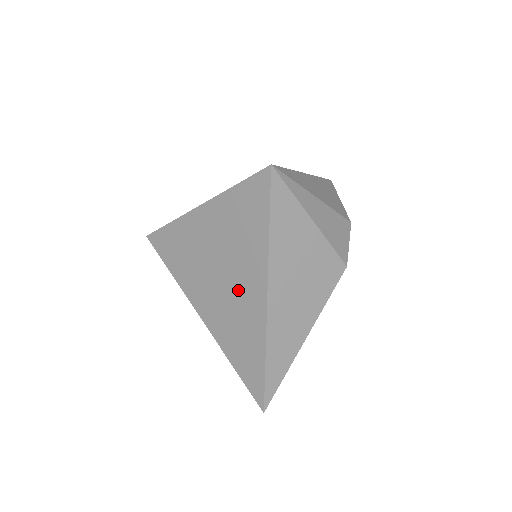
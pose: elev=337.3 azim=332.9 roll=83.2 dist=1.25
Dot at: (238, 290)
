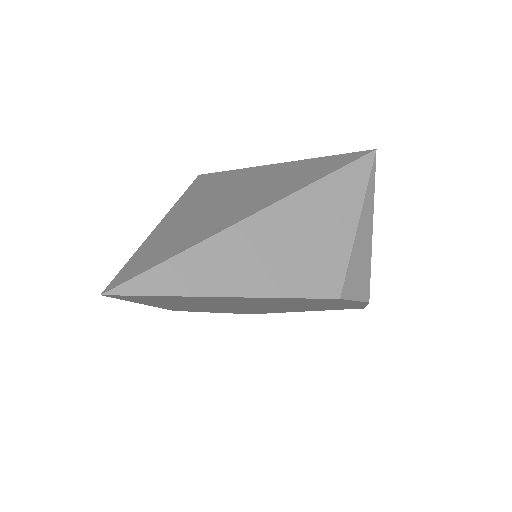
Dot at: (235, 204)
